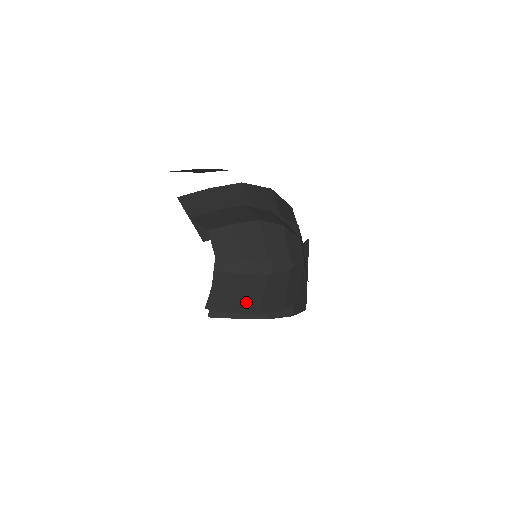
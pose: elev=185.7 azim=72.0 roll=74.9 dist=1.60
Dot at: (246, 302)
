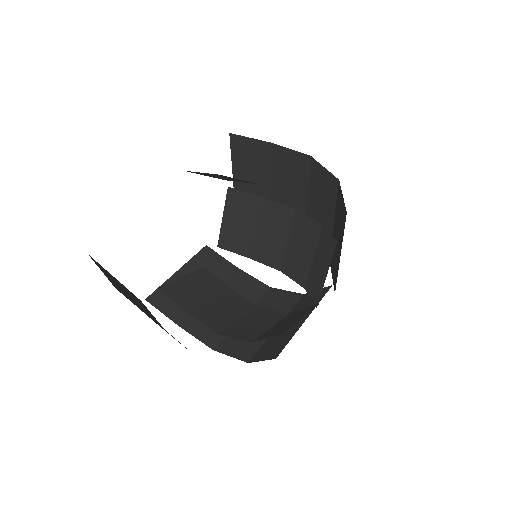
Dot at: (266, 248)
